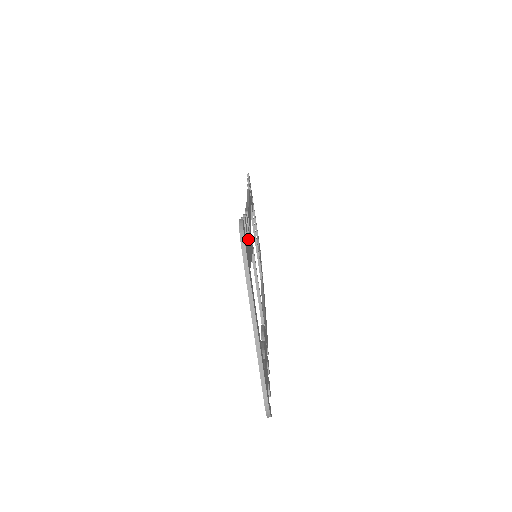
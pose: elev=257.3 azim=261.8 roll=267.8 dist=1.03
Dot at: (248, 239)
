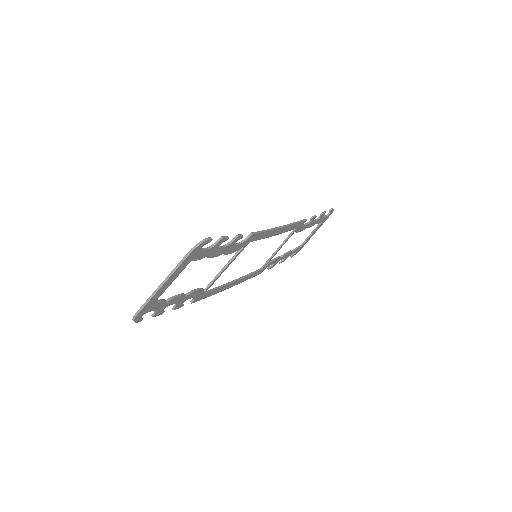
Dot at: (218, 248)
